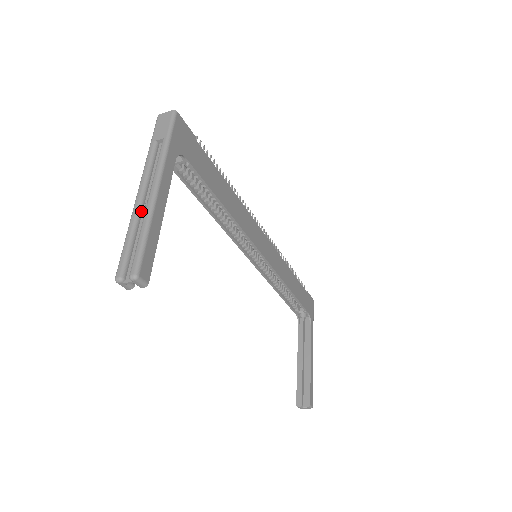
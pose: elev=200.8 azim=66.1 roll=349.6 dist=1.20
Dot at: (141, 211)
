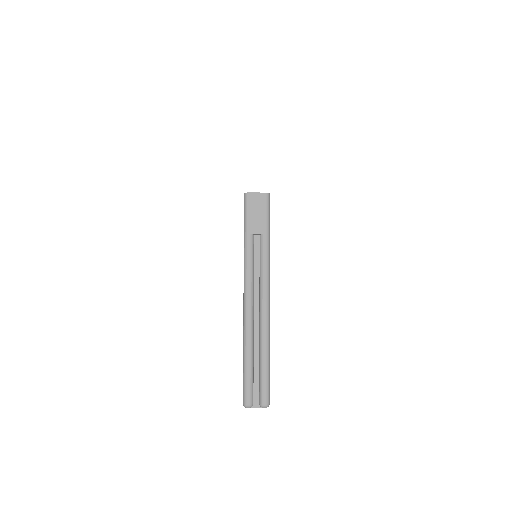
Dot at: (253, 327)
